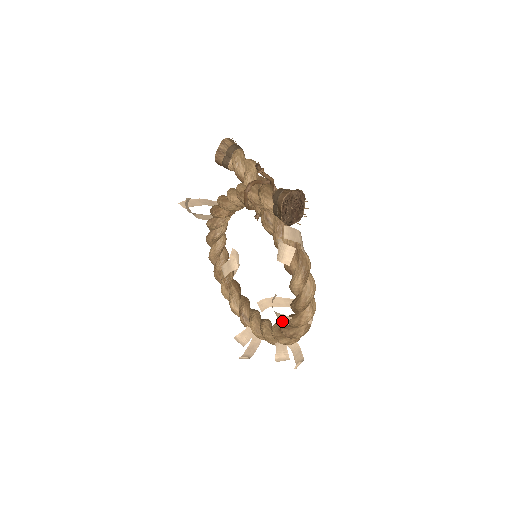
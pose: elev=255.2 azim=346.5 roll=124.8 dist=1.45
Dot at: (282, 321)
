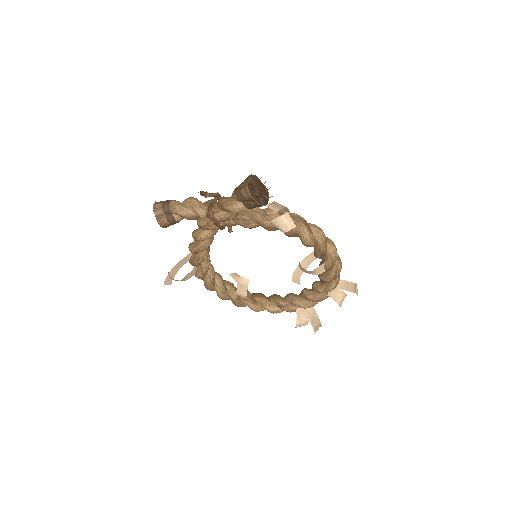
Dot at: (320, 273)
